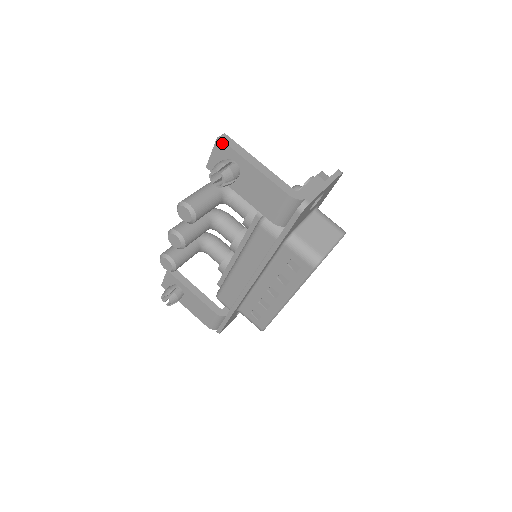
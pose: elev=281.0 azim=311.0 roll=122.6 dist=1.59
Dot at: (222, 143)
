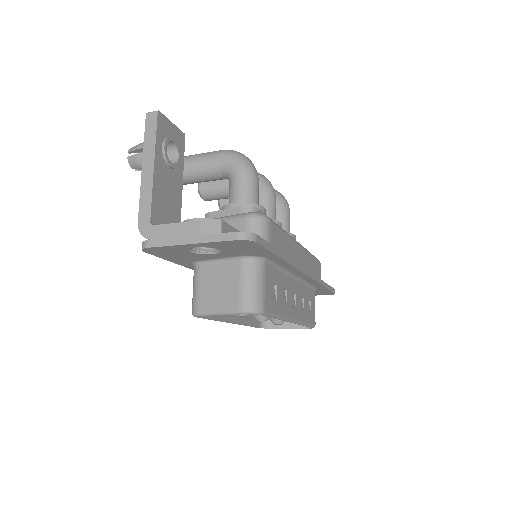
Dot at: (147, 122)
